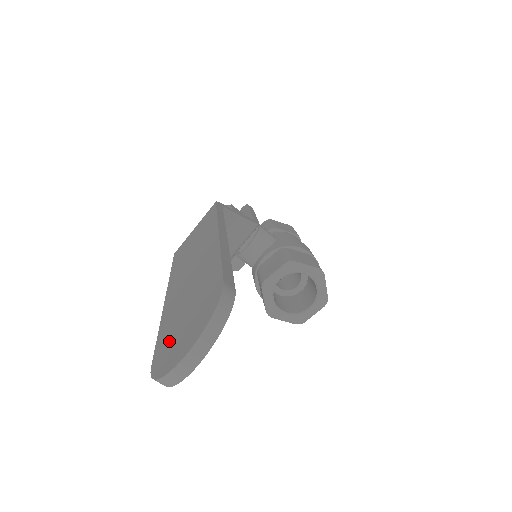
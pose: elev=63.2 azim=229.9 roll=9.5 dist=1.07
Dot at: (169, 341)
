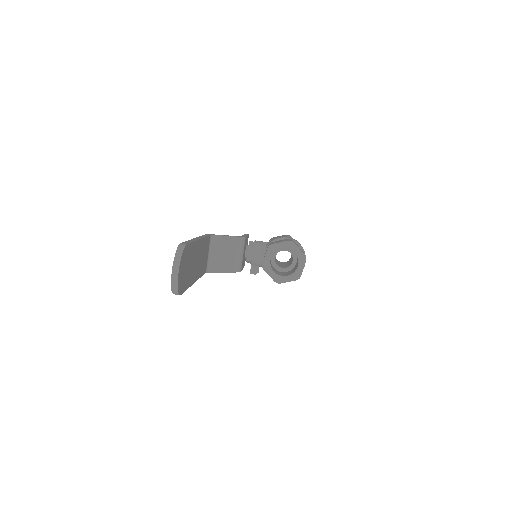
Dot at: occluded
